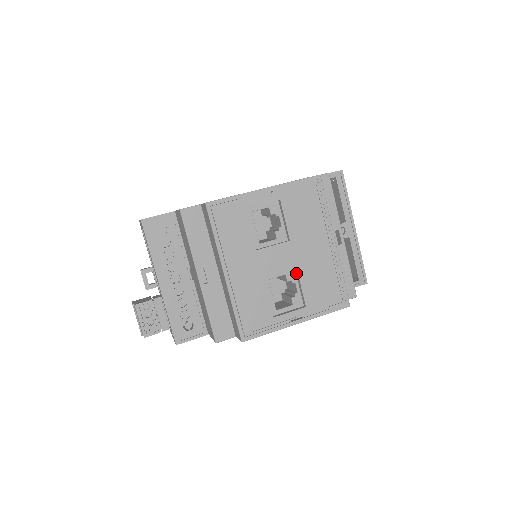
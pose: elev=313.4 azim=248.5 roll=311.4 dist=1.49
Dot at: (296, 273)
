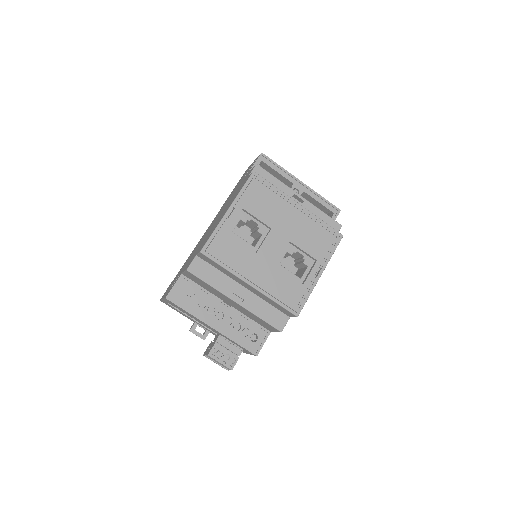
Dot at: (292, 245)
